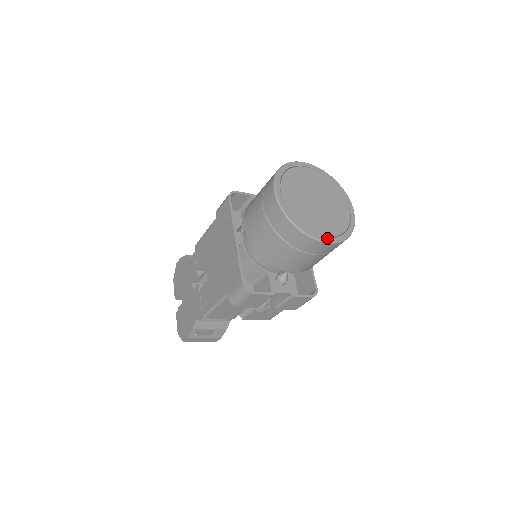
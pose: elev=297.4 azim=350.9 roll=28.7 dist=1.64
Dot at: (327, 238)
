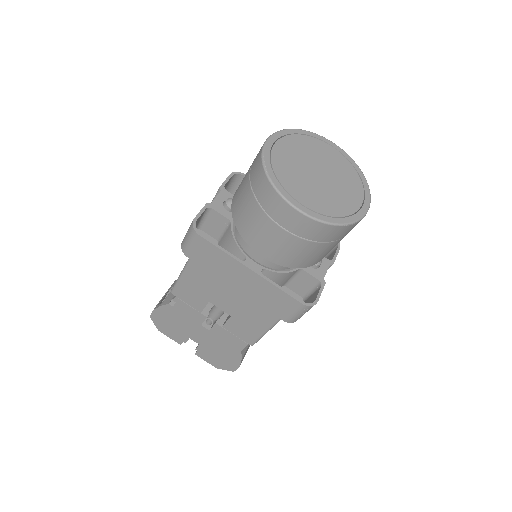
Dot at: (364, 205)
